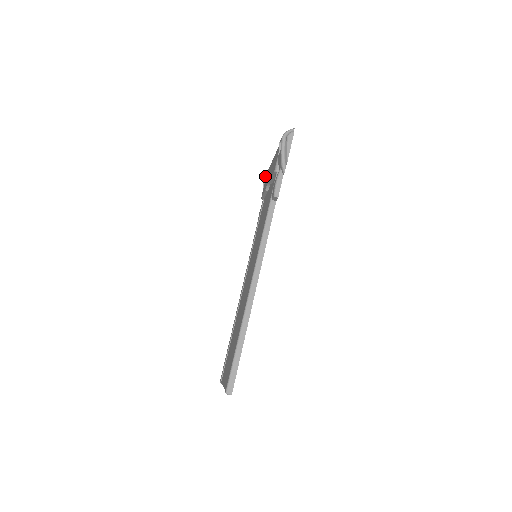
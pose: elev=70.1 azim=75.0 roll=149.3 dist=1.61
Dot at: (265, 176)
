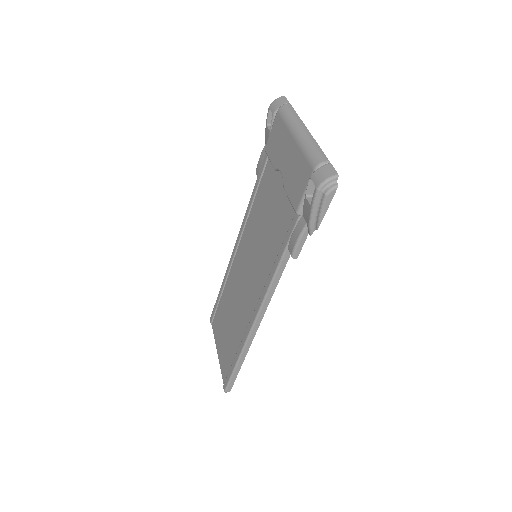
Dot at: (273, 116)
